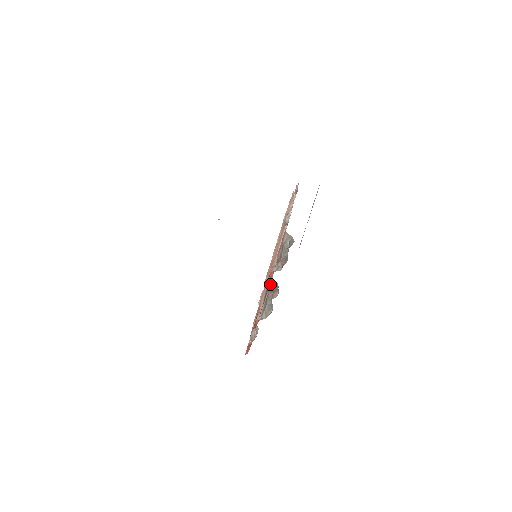
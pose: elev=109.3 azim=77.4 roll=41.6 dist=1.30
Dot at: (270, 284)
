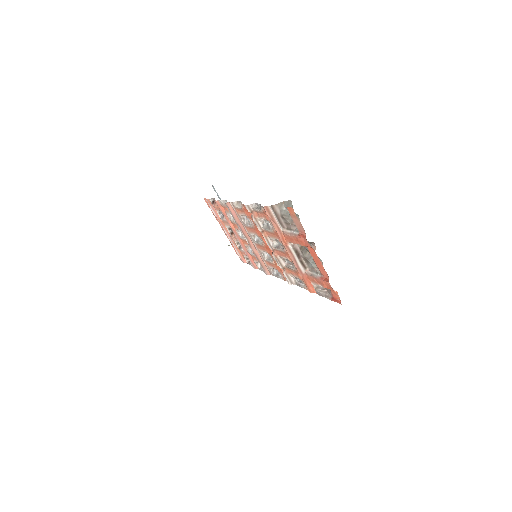
Dot at: (298, 250)
